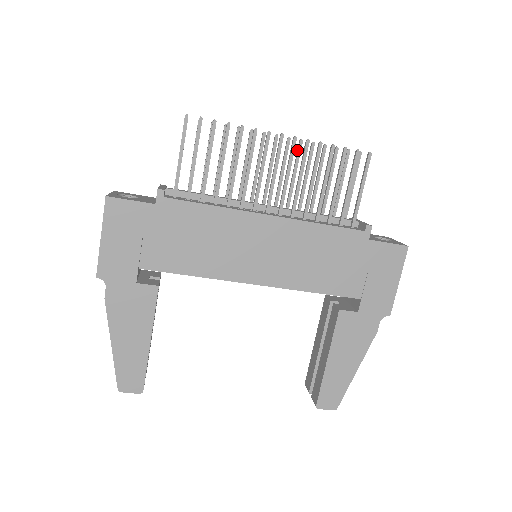
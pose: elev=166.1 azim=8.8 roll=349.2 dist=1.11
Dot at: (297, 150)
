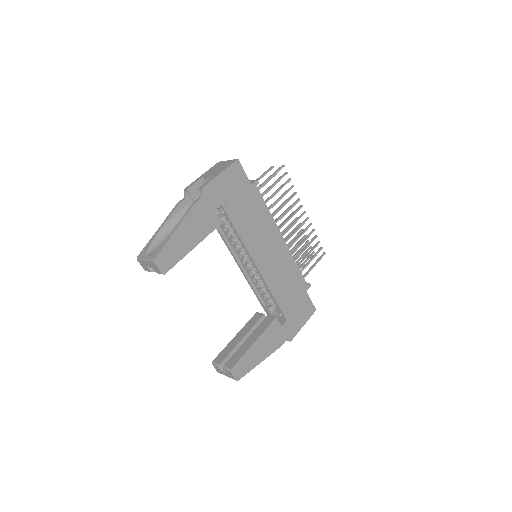
Dot at: (296, 226)
